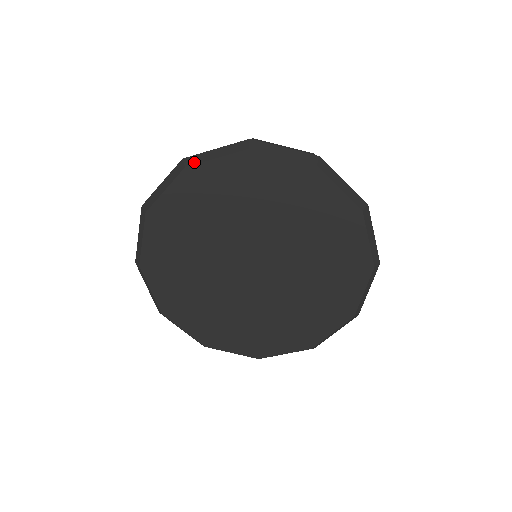
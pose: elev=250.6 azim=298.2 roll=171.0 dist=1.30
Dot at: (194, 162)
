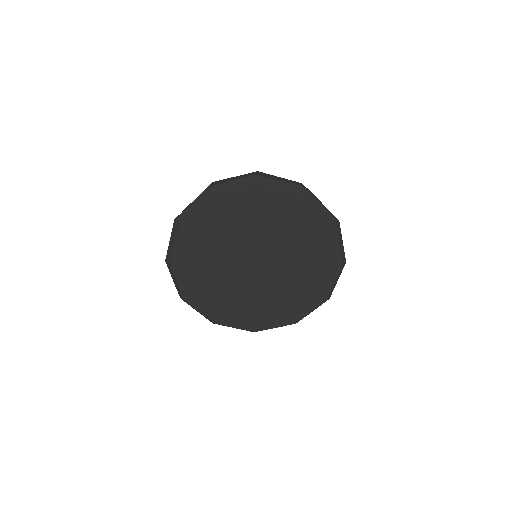
Dot at: (182, 219)
